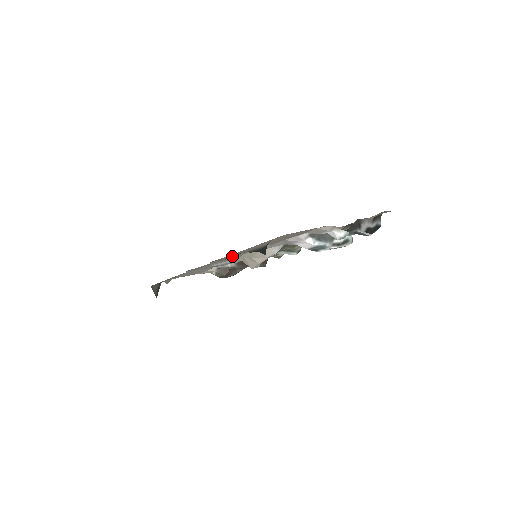
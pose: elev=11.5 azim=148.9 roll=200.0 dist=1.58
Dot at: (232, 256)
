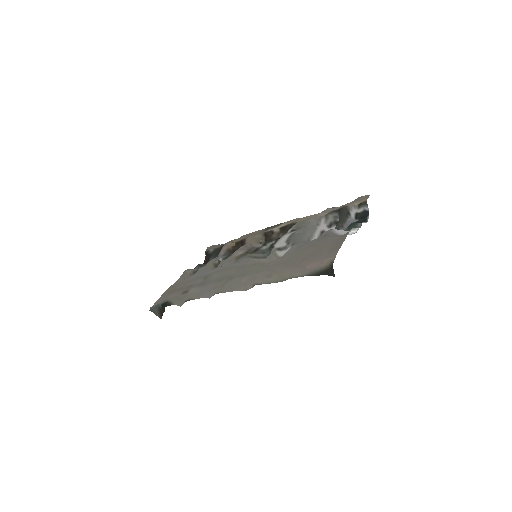
Dot at: (287, 279)
